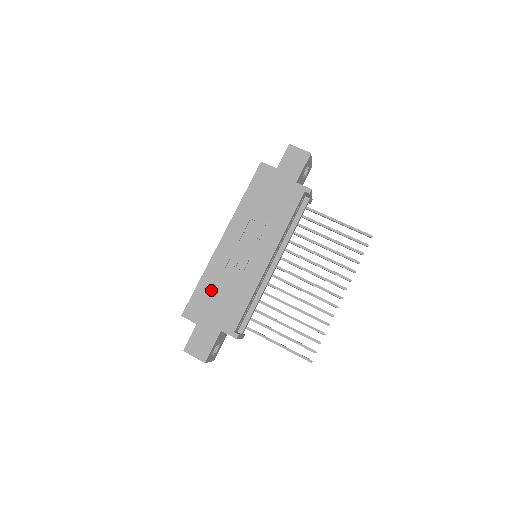
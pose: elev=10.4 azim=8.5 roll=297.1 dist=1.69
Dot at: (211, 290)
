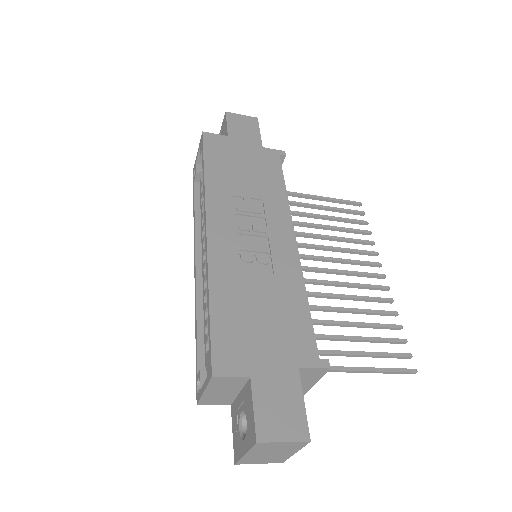
Dot at: (239, 309)
